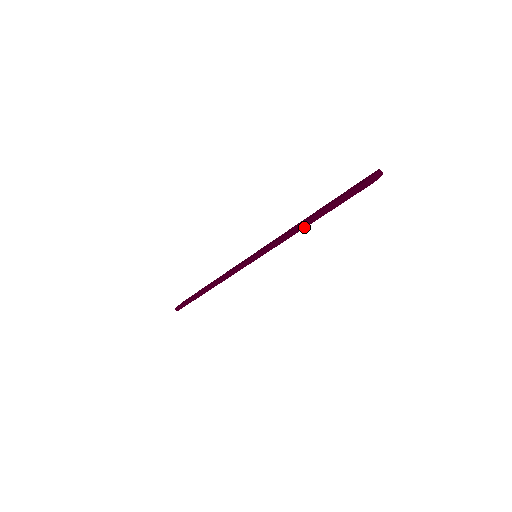
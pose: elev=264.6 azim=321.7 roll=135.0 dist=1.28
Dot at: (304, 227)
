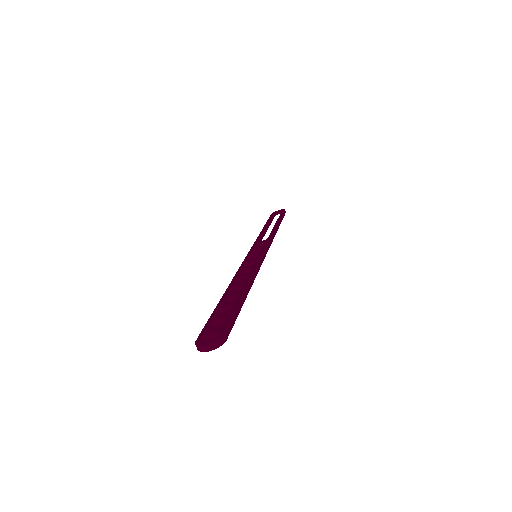
Dot at: occluded
